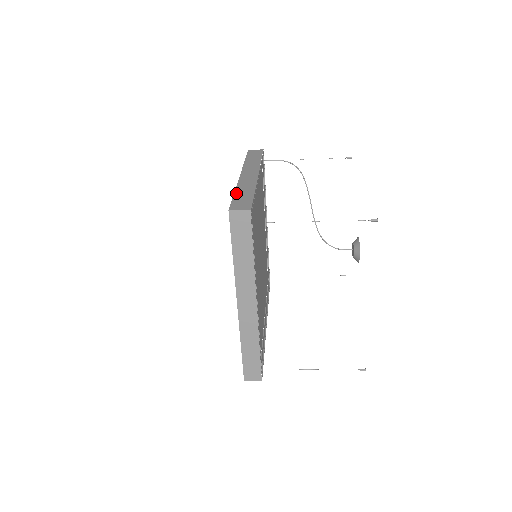
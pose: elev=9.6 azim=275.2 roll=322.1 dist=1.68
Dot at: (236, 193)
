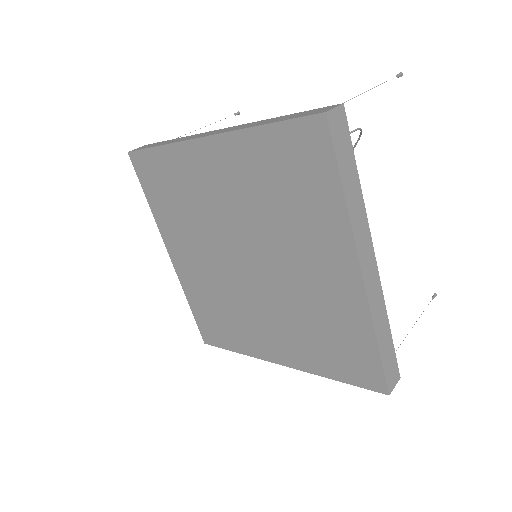
Dot at: (381, 346)
